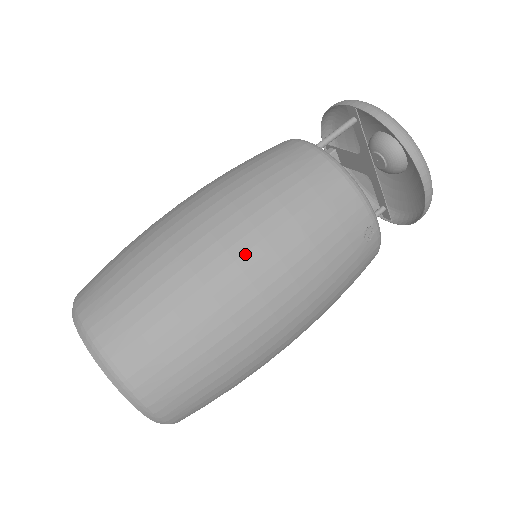
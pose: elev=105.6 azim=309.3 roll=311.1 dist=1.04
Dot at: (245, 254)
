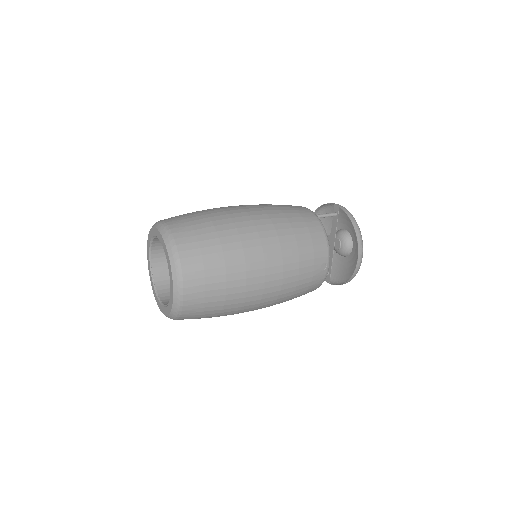
Dot at: (266, 238)
